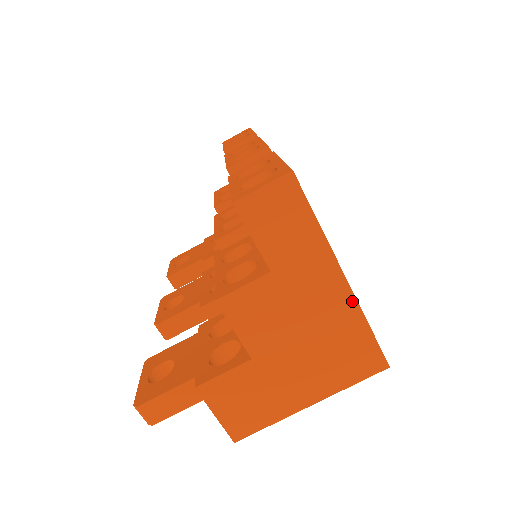
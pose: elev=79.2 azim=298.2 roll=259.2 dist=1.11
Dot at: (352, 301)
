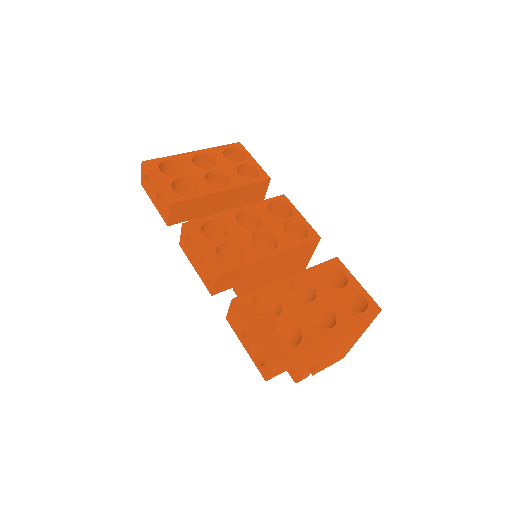
Dot at: (343, 331)
